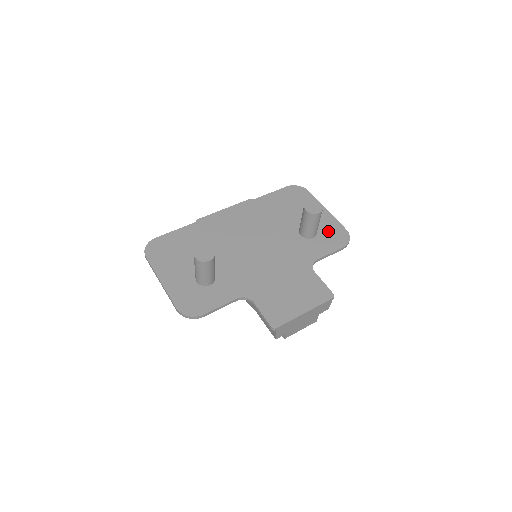
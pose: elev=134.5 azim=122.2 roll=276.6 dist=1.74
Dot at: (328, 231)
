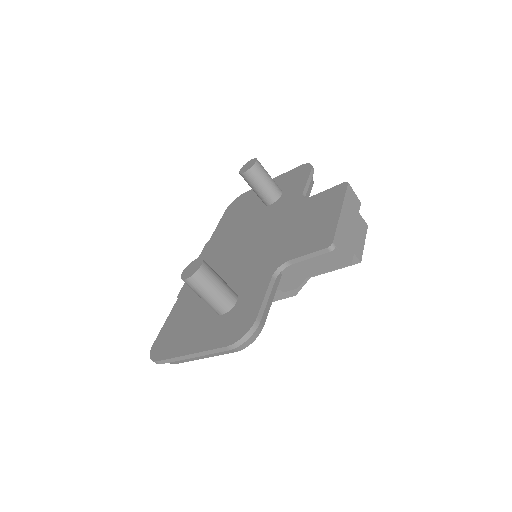
Dot at: (287, 181)
